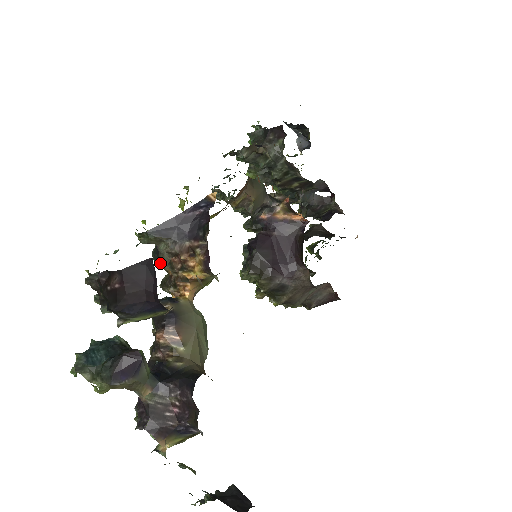
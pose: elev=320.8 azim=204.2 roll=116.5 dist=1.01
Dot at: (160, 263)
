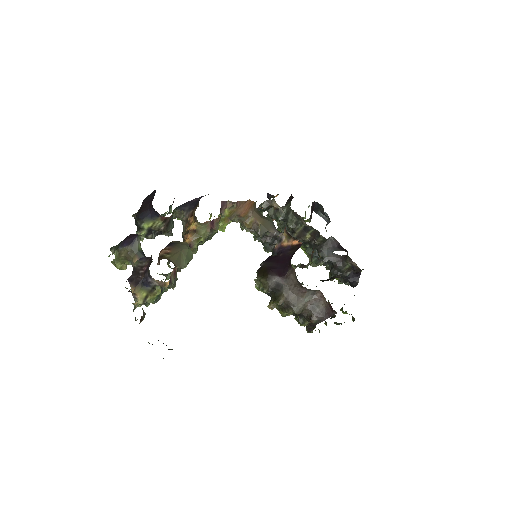
Dot at: (182, 233)
